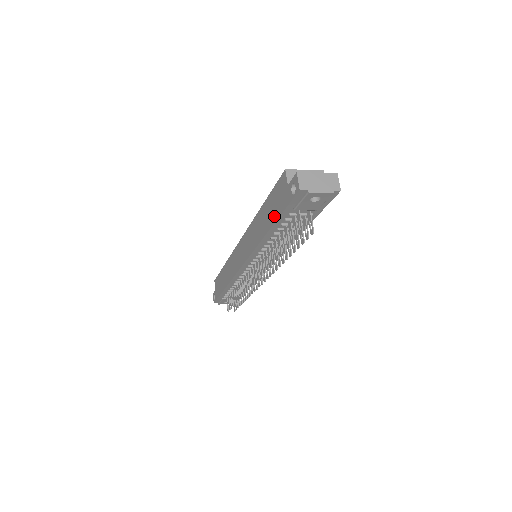
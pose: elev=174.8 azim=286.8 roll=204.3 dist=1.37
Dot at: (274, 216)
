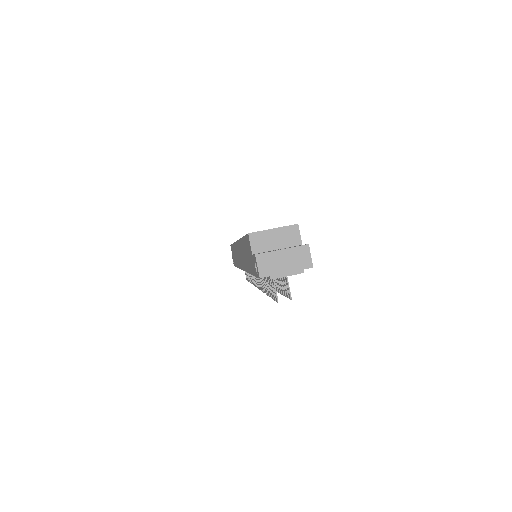
Dot at: (250, 267)
